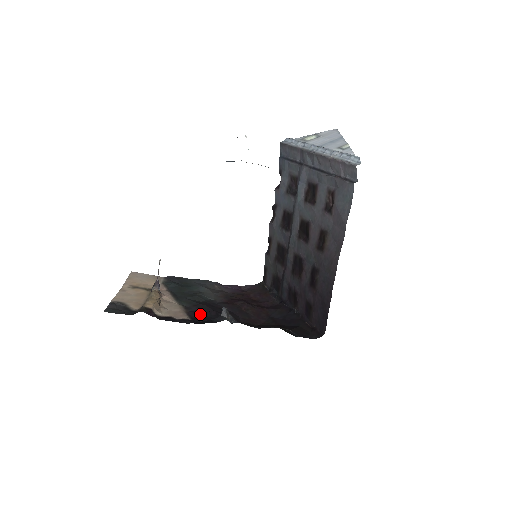
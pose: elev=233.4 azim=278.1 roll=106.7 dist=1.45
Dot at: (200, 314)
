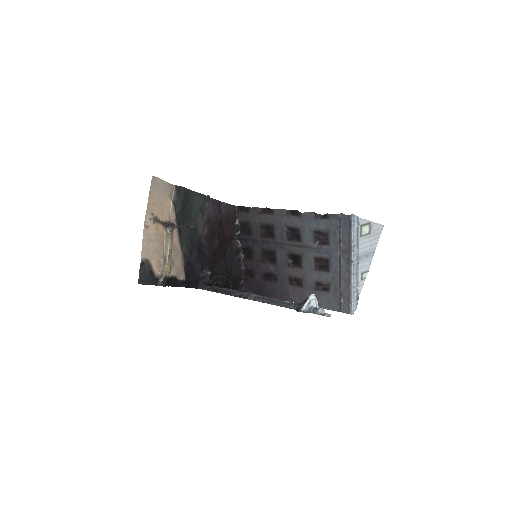
Dot at: (191, 266)
